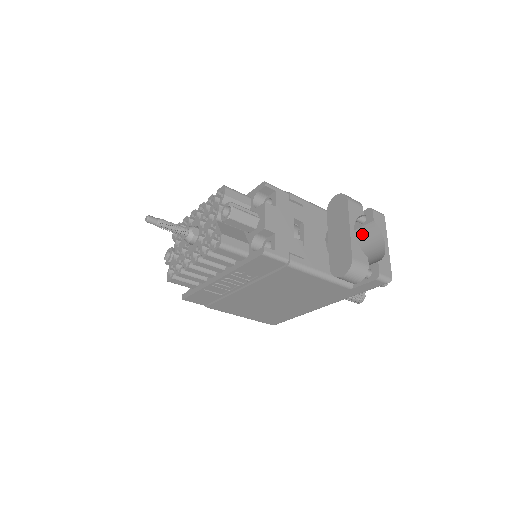
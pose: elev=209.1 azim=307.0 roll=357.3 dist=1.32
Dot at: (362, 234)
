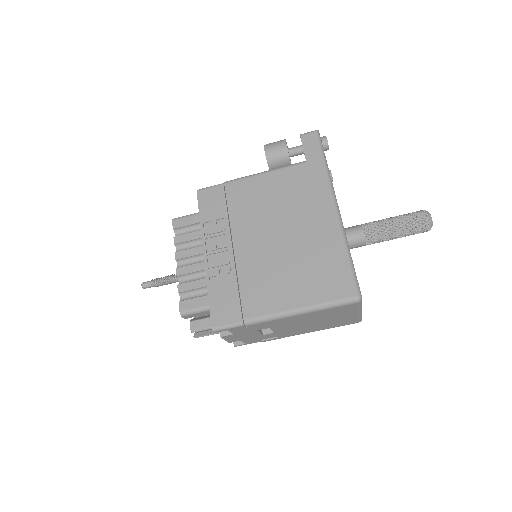
Dot at: occluded
